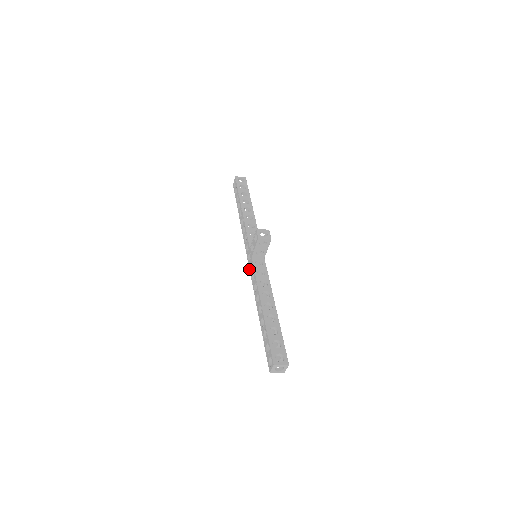
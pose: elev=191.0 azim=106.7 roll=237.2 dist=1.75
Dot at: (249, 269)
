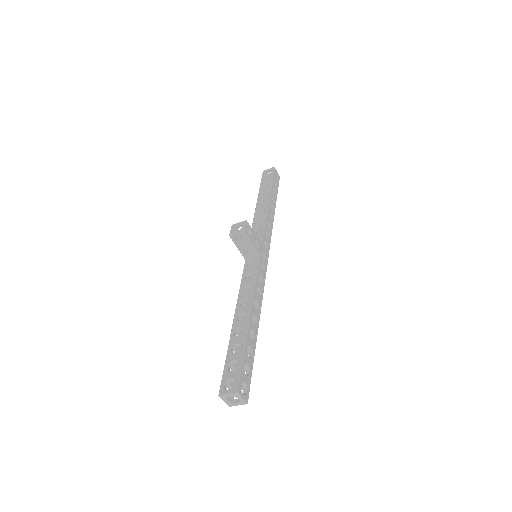
Dot at: occluded
